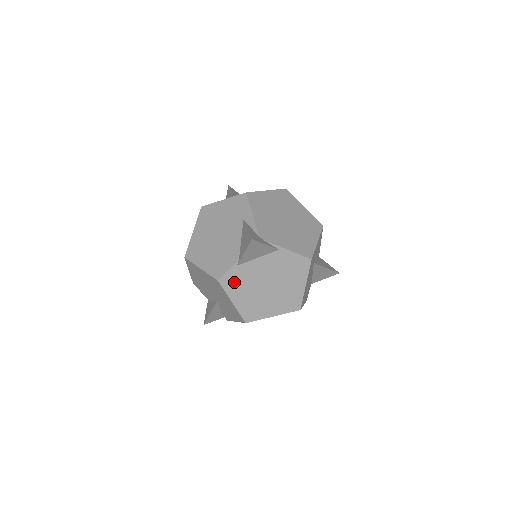
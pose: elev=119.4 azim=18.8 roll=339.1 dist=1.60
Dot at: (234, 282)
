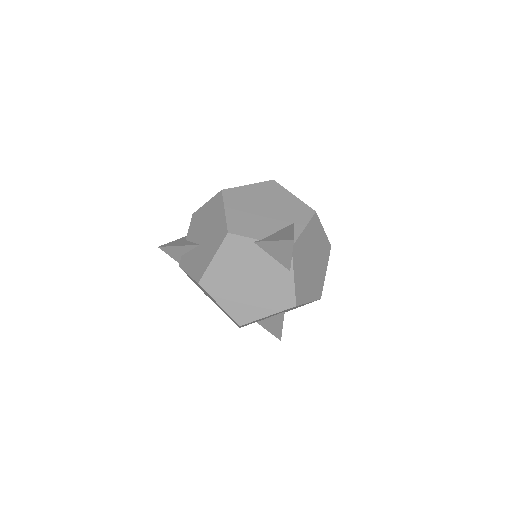
Dot at: (235, 248)
